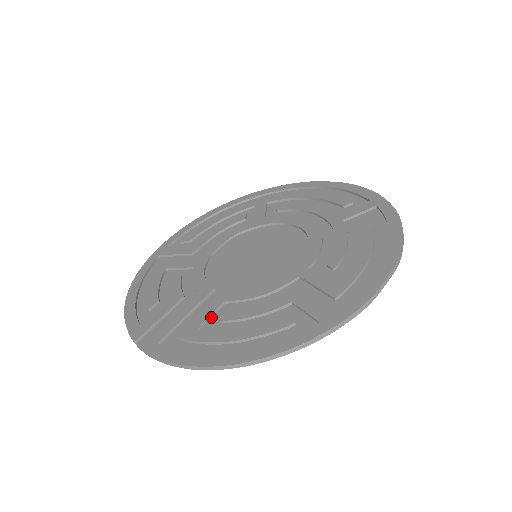
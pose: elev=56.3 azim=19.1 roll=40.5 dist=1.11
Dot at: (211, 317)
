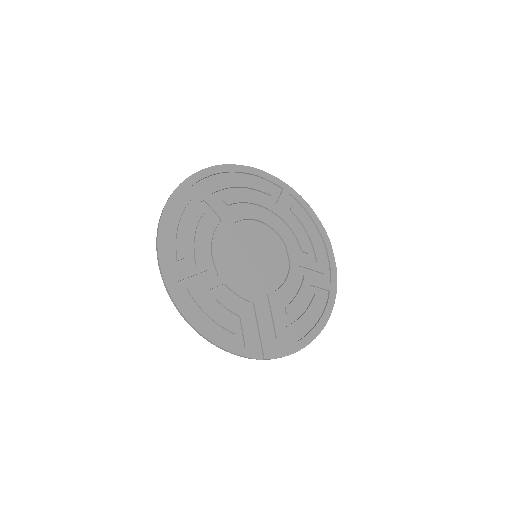
Dot at: (279, 315)
